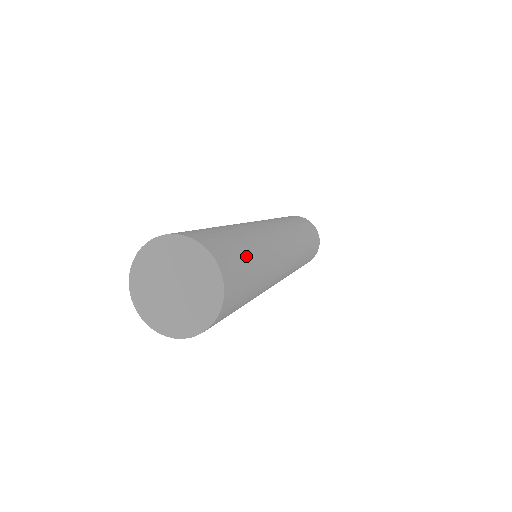
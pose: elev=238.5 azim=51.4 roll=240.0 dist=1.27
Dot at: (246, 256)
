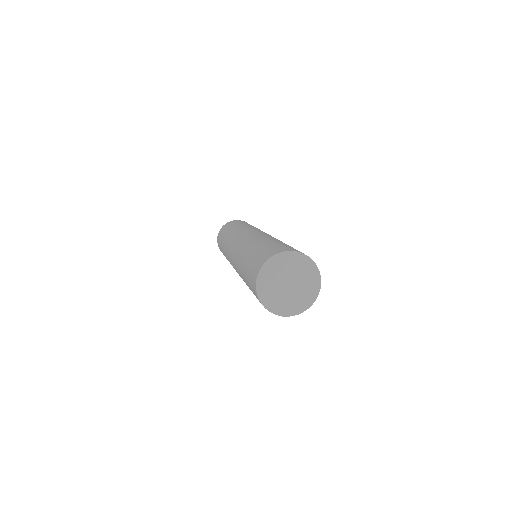
Dot at: occluded
